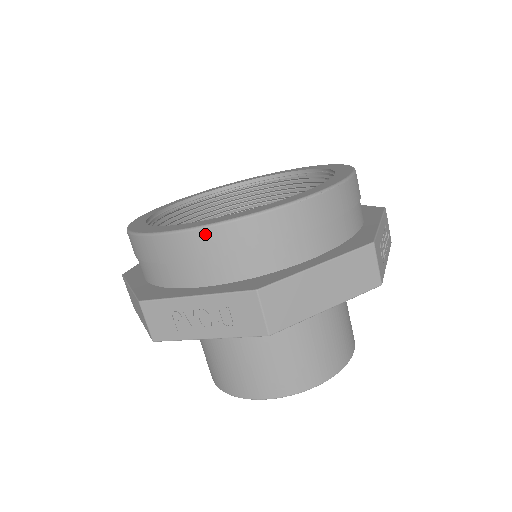
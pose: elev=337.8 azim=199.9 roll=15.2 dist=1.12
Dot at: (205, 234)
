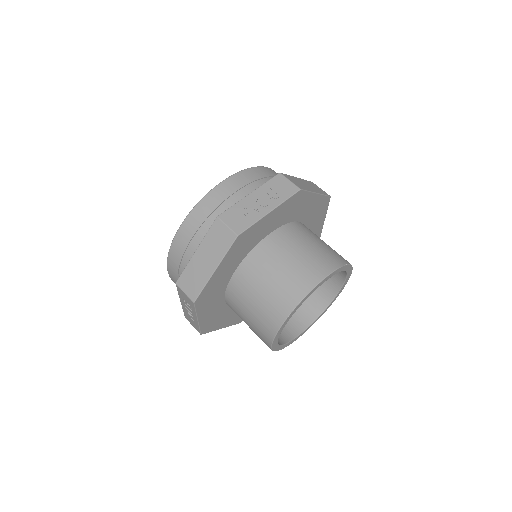
Dot at: (236, 177)
